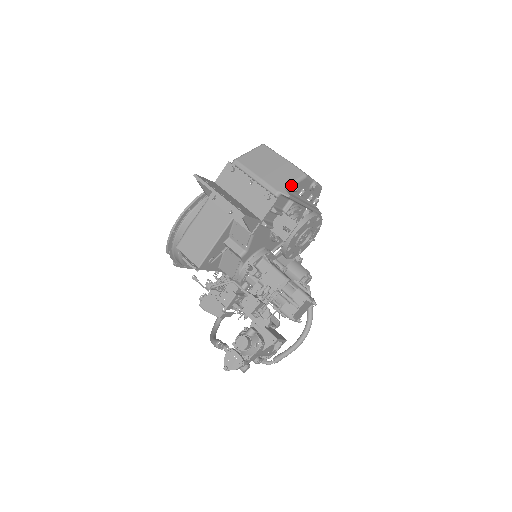
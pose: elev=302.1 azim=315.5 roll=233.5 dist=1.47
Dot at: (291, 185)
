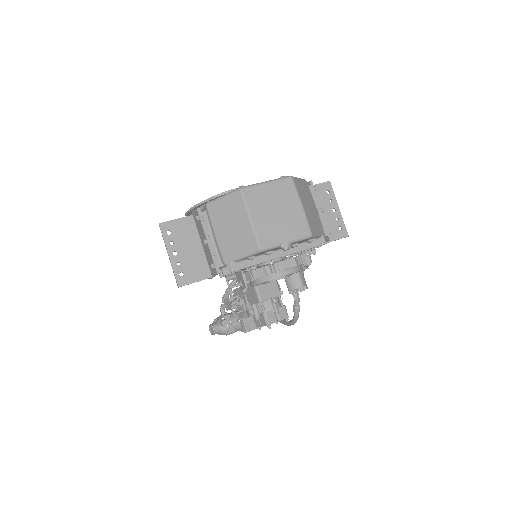
Dot at: (240, 258)
